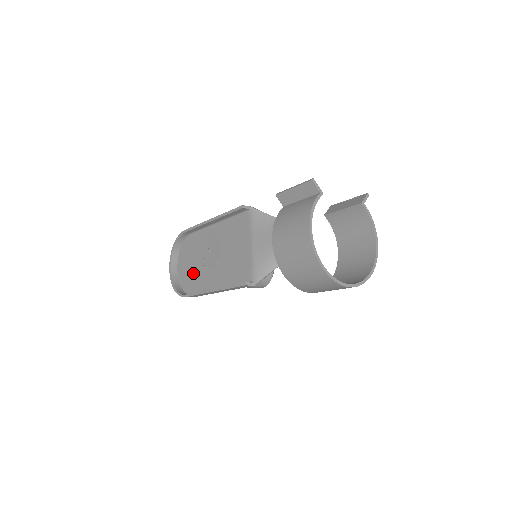
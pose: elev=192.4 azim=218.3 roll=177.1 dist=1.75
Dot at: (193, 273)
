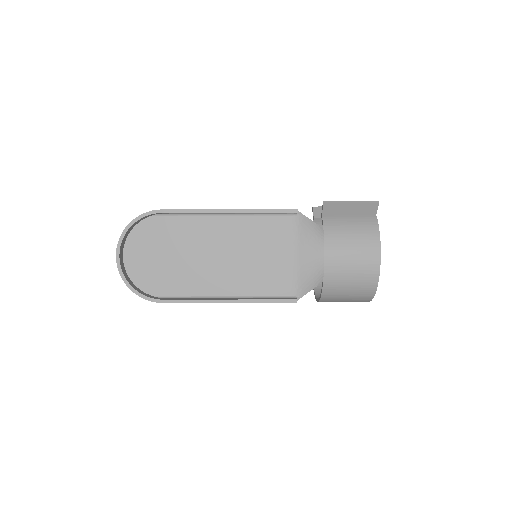
Dot at: (167, 269)
